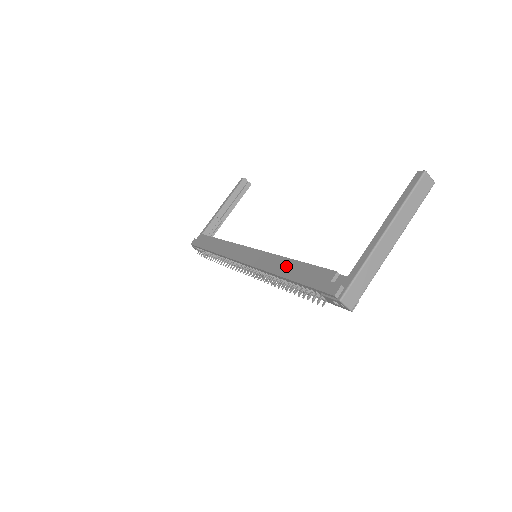
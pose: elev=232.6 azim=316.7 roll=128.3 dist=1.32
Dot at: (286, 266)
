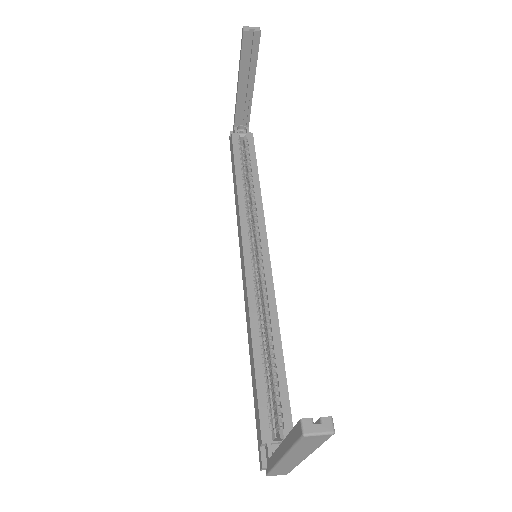
Dot at: (251, 352)
